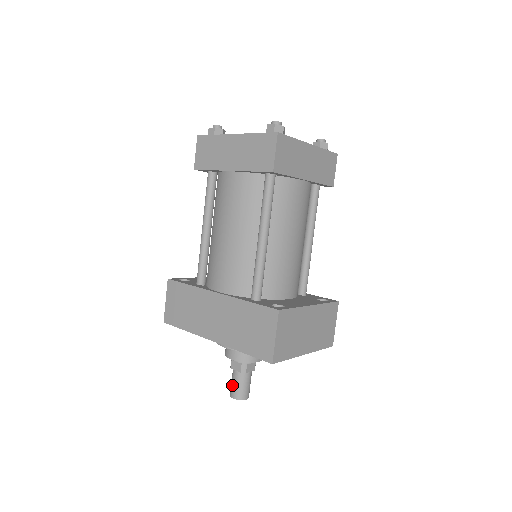
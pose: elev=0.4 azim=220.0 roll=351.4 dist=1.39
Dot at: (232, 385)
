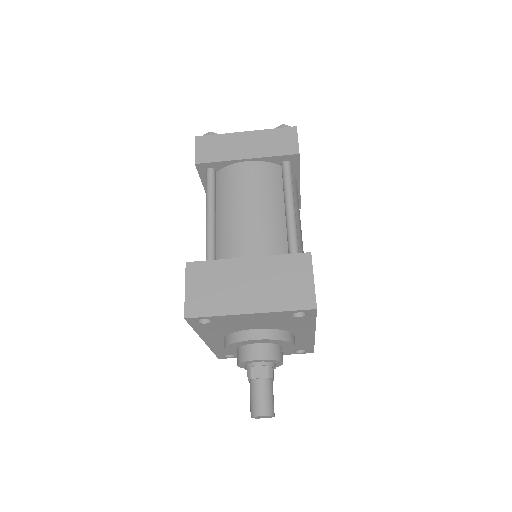
Dot at: occluded
